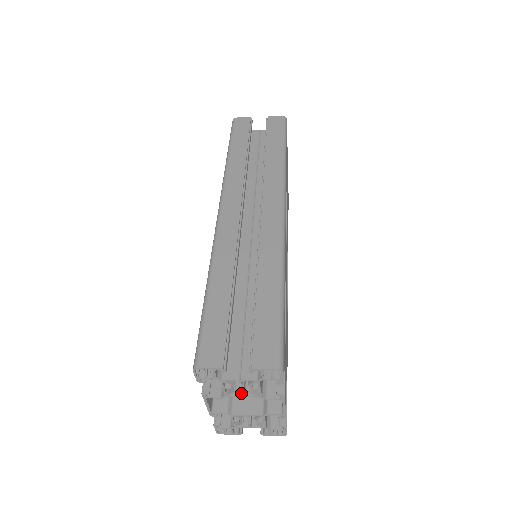
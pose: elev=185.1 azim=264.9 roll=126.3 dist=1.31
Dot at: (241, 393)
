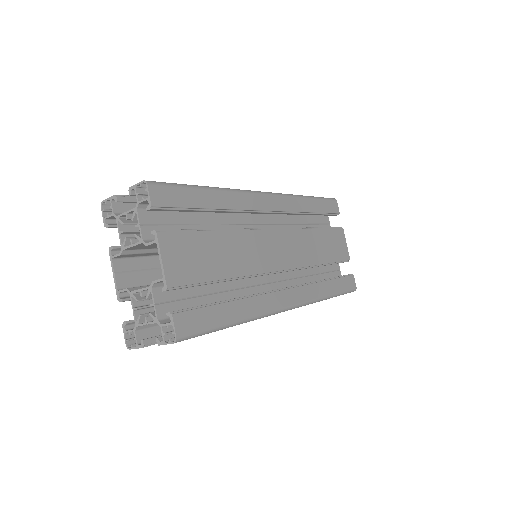
Dot at: (133, 244)
